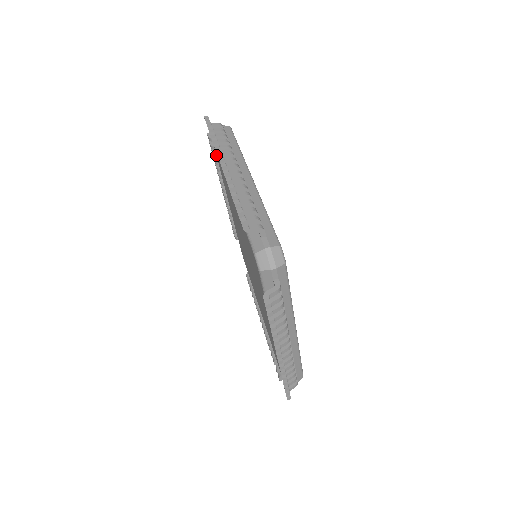
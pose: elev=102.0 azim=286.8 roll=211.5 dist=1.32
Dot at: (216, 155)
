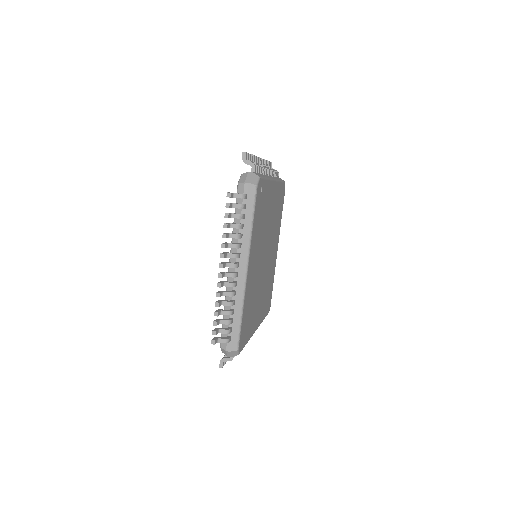
Dot at: occluded
